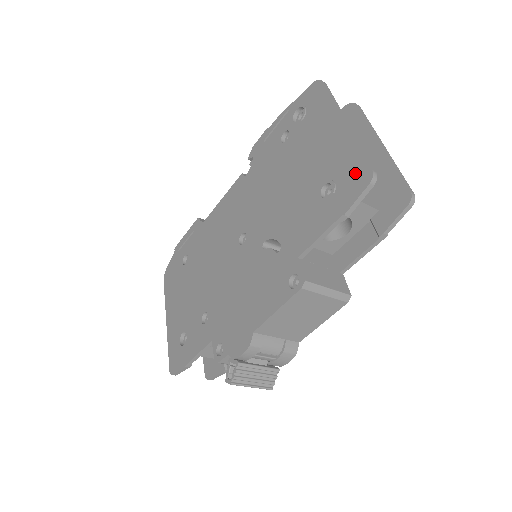
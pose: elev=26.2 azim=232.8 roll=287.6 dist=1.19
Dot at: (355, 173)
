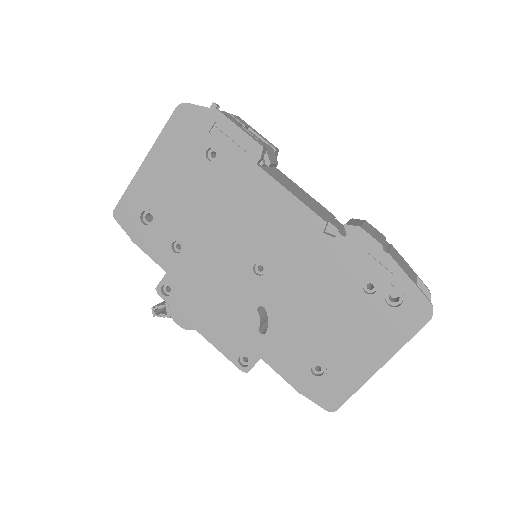
Dot at: (334, 395)
